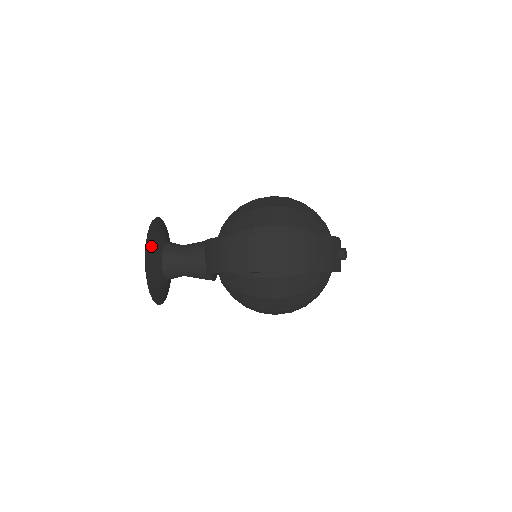
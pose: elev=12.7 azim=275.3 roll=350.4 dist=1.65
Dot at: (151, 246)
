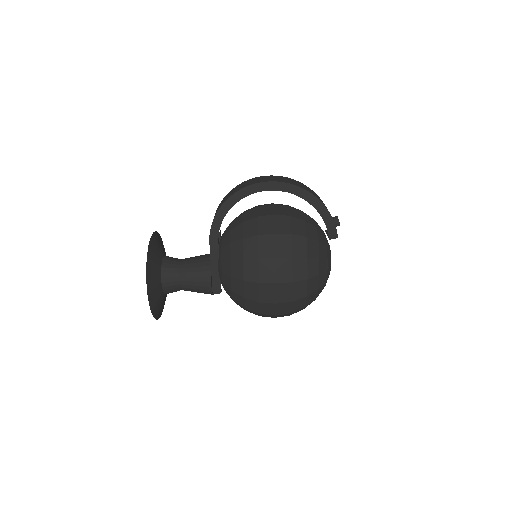
Dot at: (159, 239)
